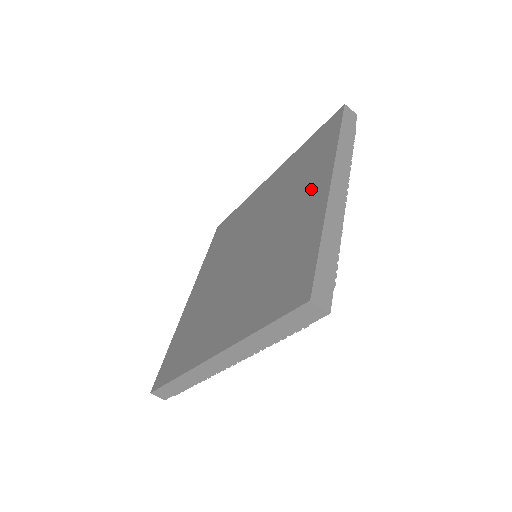
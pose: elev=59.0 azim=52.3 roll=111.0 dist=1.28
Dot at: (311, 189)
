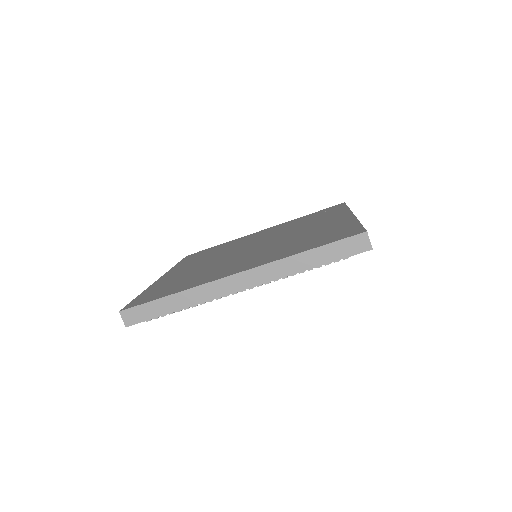
Dot at: (330, 219)
